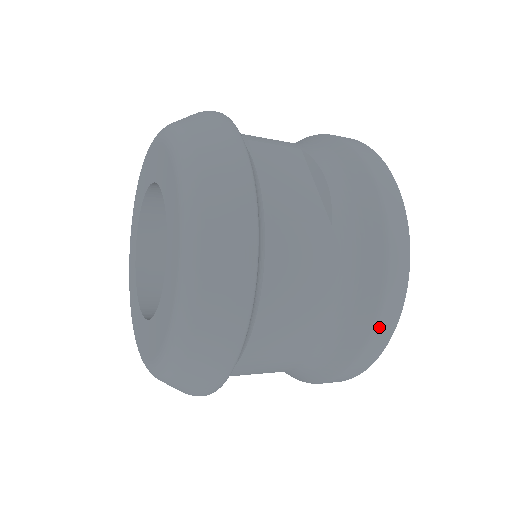
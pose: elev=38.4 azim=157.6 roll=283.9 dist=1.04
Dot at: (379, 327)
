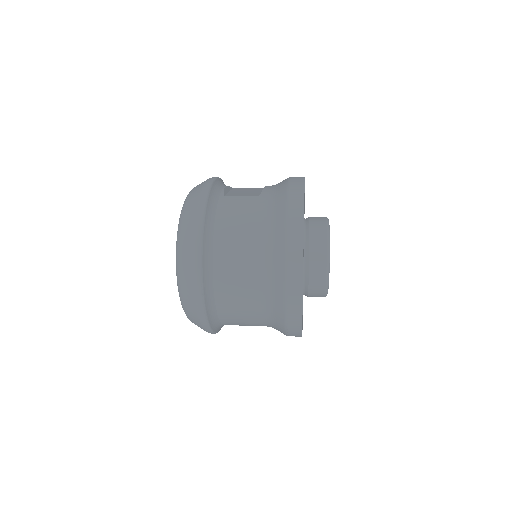
Dot at: (290, 237)
